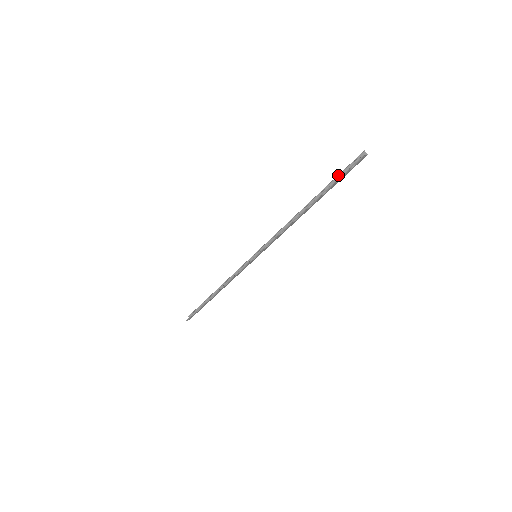
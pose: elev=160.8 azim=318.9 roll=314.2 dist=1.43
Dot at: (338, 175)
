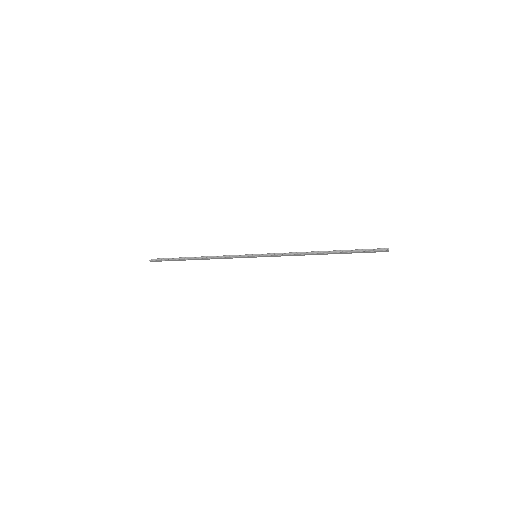
Dot at: (361, 249)
